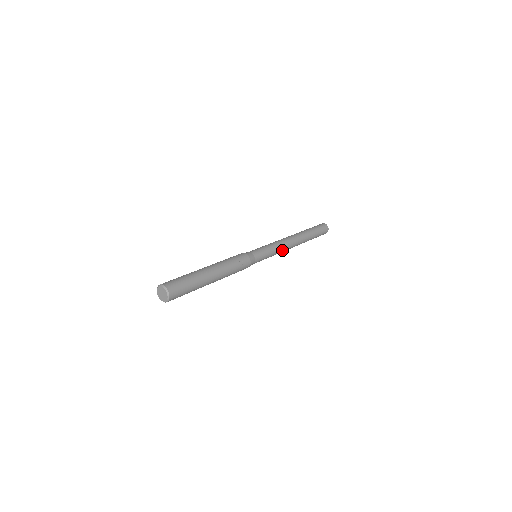
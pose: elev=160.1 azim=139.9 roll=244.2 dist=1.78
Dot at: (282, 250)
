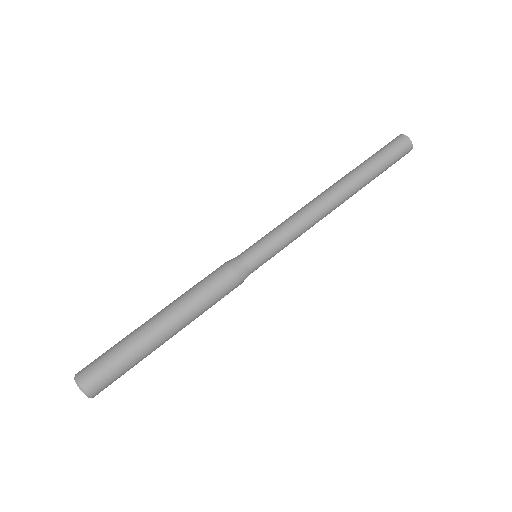
Dot at: occluded
